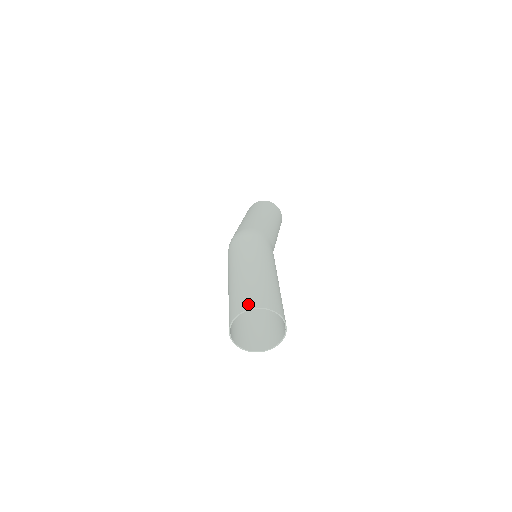
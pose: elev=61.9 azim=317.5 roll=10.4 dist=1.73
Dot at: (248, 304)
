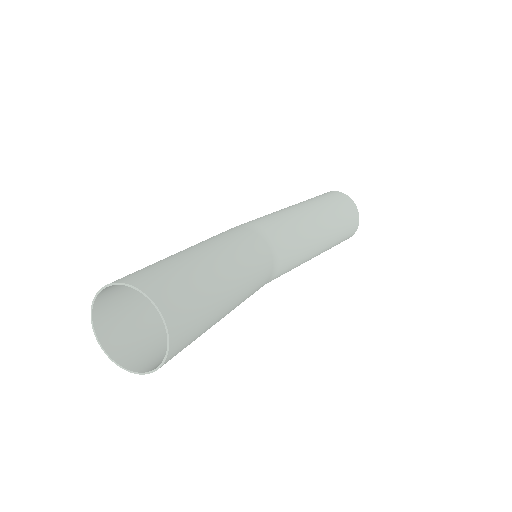
Dot at: (99, 306)
